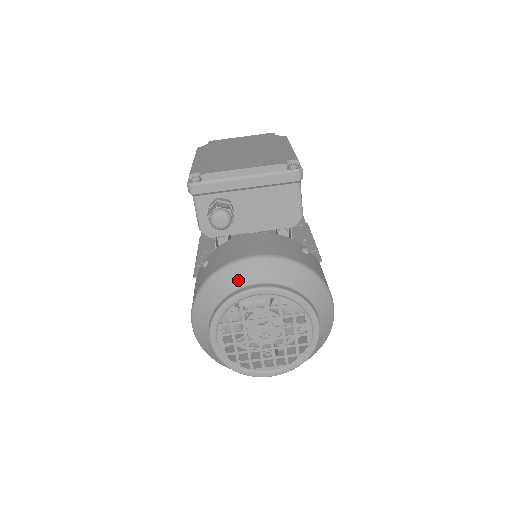
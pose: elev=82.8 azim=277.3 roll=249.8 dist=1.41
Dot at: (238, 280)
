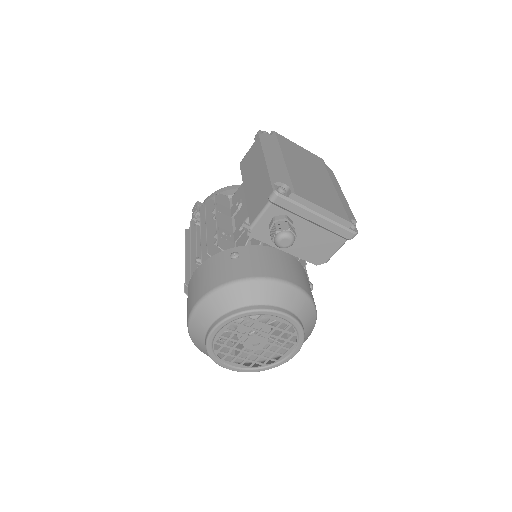
Dot at: (270, 297)
